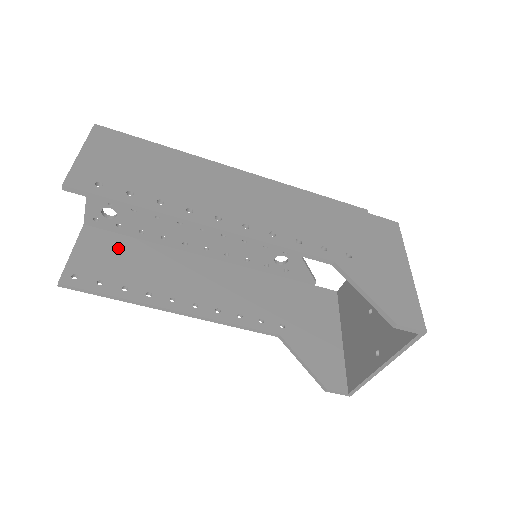
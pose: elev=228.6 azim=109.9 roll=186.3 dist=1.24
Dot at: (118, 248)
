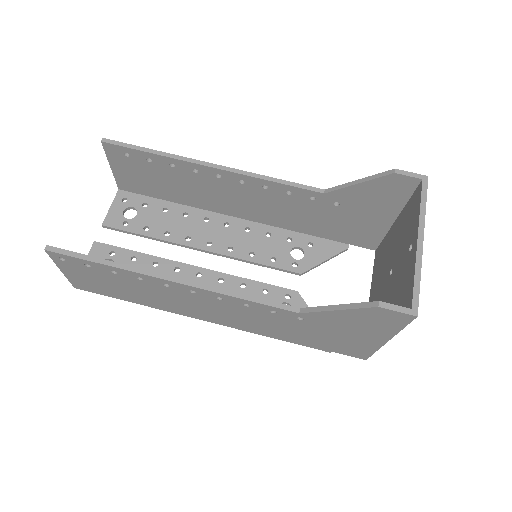
Dot at: occluded
